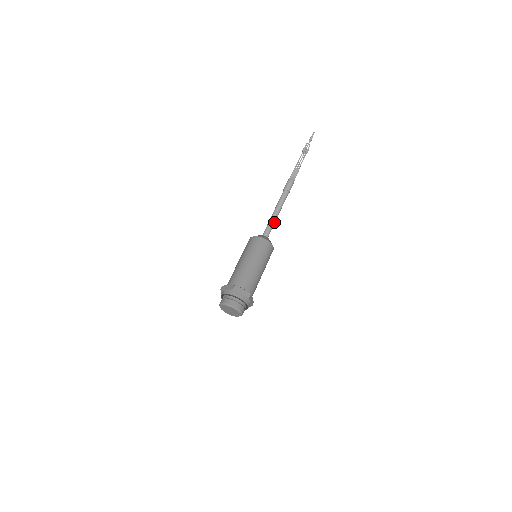
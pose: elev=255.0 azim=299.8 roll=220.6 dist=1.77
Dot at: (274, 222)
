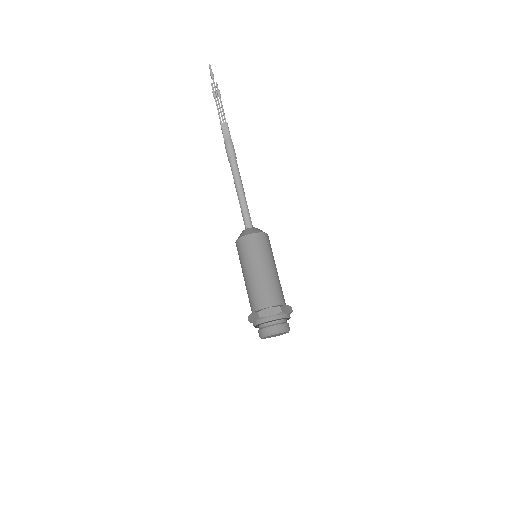
Dot at: (245, 204)
